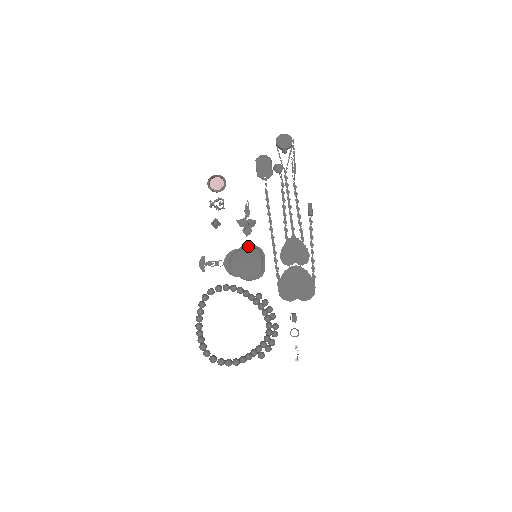
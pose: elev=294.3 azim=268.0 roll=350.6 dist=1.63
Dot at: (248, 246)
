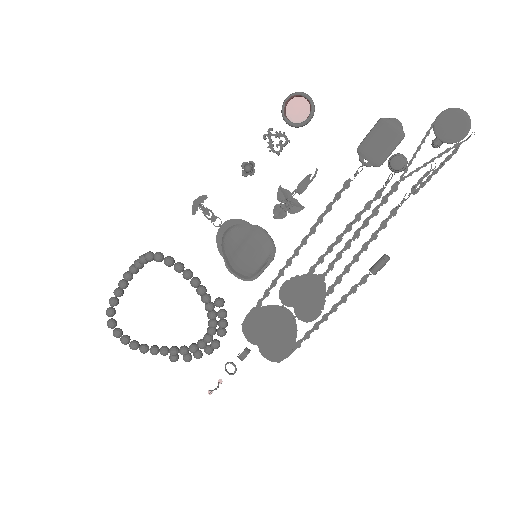
Dot at: (263, 232)
